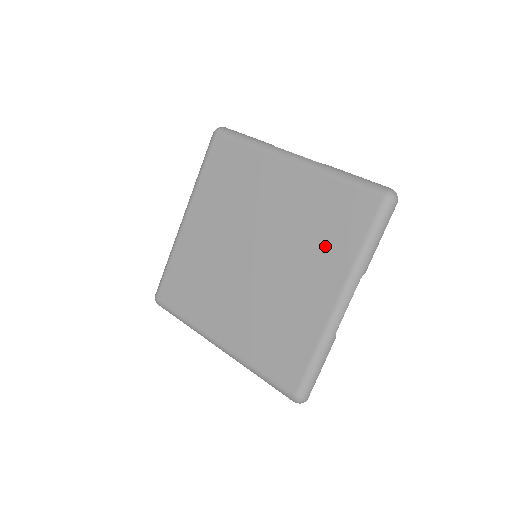
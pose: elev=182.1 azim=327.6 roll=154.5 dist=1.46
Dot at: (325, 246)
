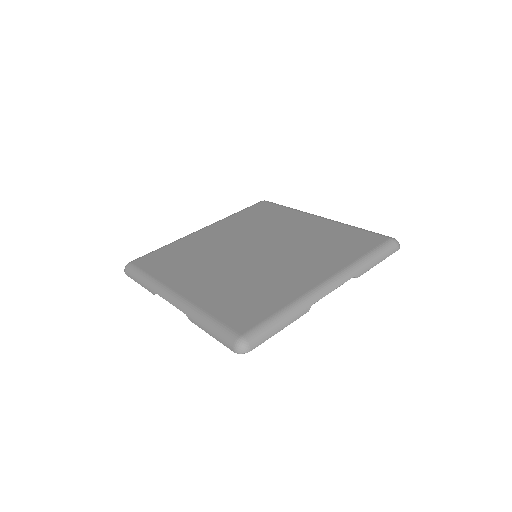
Dot at: (329, 253)
